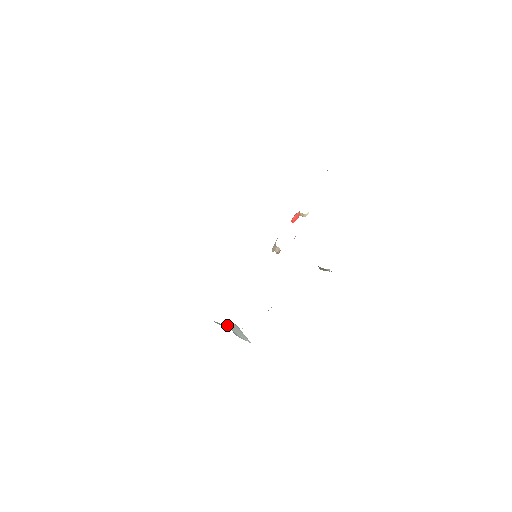
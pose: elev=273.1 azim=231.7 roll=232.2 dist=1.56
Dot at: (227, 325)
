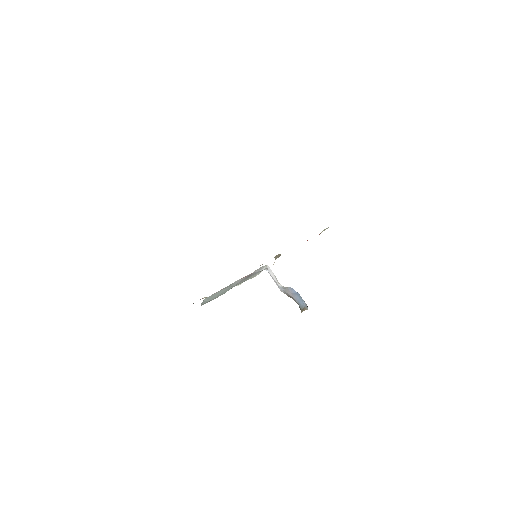
Dot at: occluded
